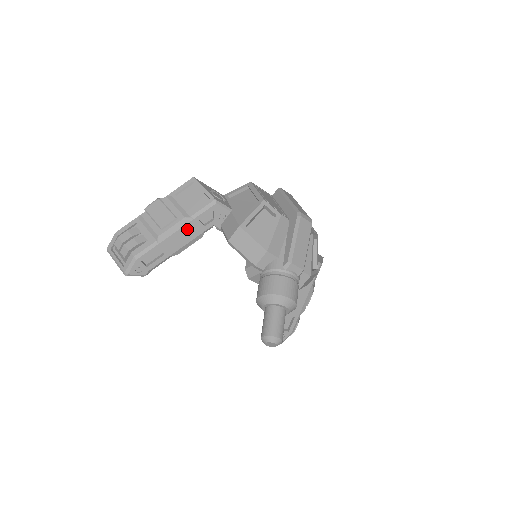
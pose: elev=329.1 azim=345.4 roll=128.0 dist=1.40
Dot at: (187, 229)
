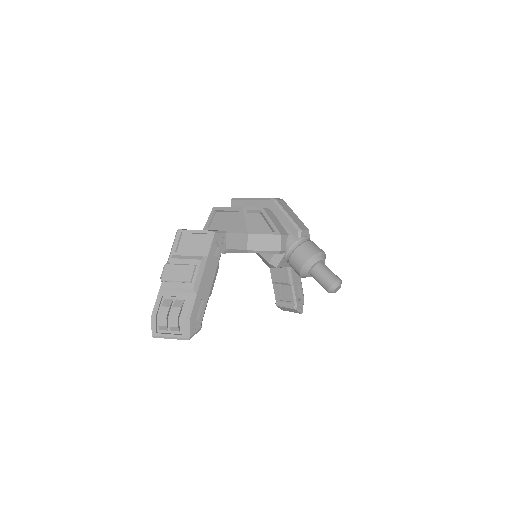
Dot at: (208, 268)
